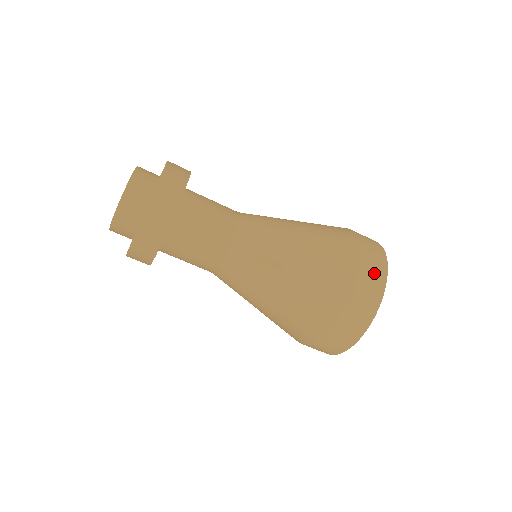
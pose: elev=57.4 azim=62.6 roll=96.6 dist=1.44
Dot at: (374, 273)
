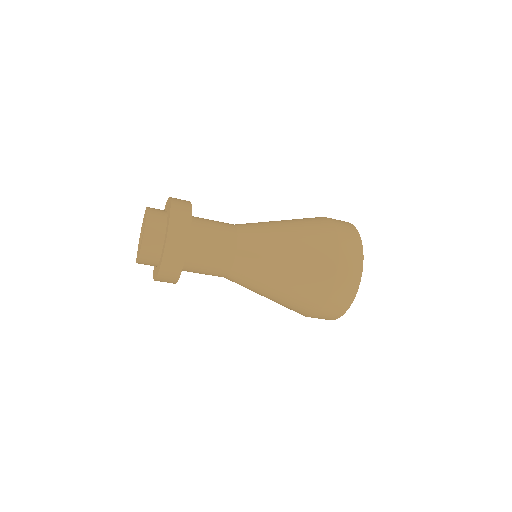
Dot at: (351, 239)
